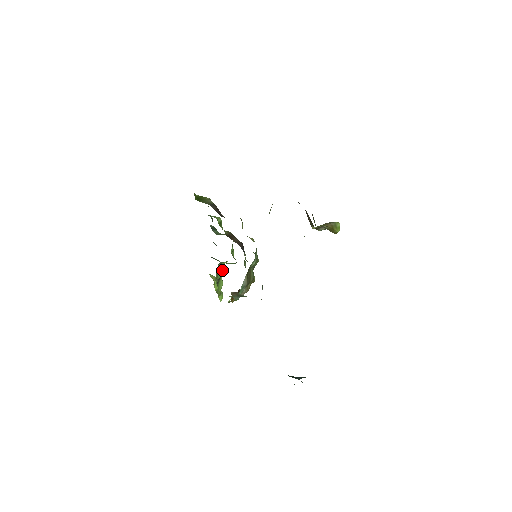
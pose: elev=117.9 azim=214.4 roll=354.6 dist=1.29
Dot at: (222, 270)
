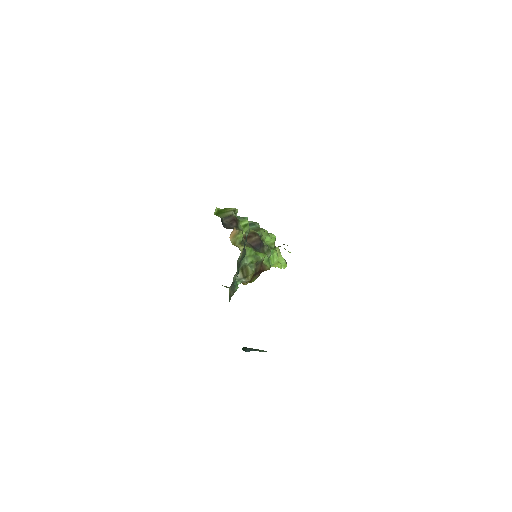
Dot at: (272, 249)
